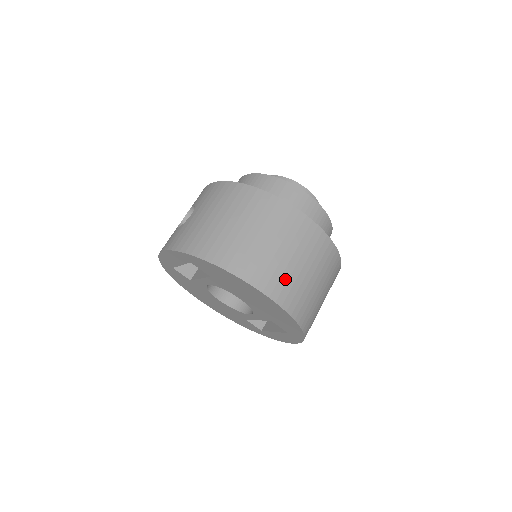
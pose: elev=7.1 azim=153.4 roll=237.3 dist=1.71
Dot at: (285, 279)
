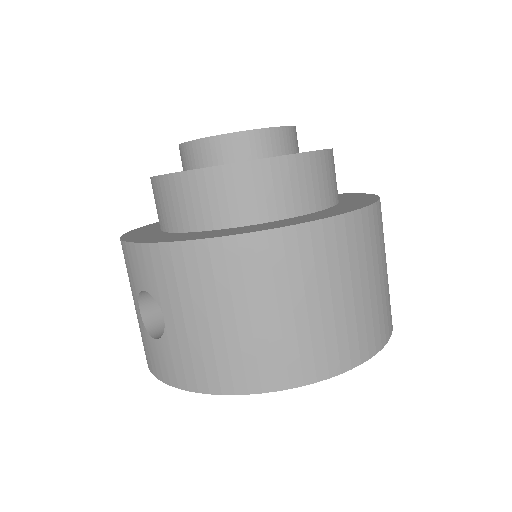
Dot at: (370, 319)
